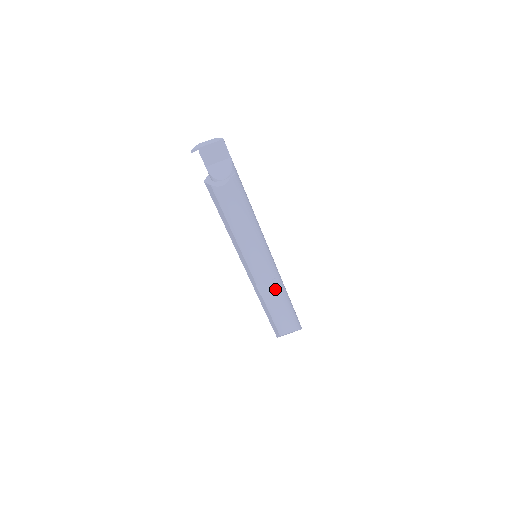
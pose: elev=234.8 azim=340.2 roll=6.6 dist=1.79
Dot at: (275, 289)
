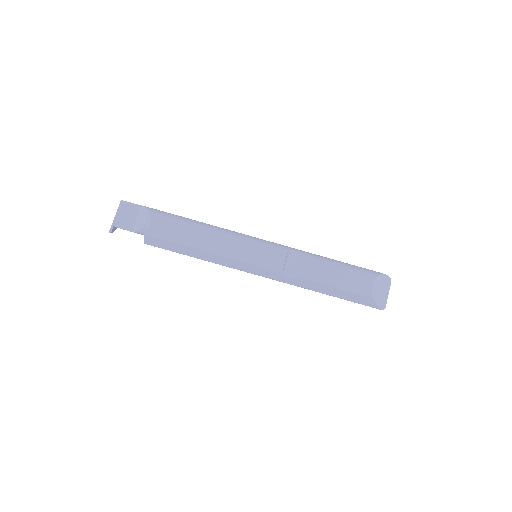
Dot at: (304, 260)
